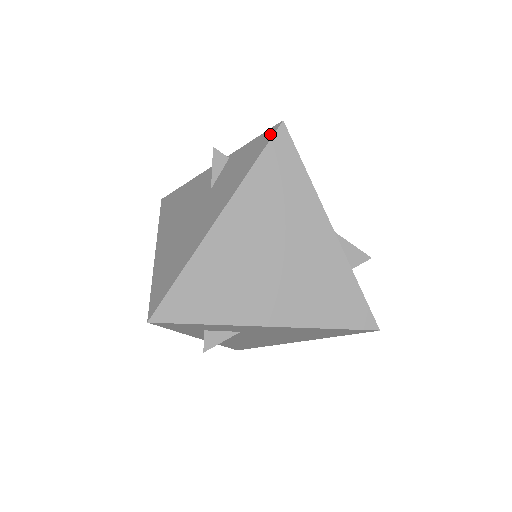
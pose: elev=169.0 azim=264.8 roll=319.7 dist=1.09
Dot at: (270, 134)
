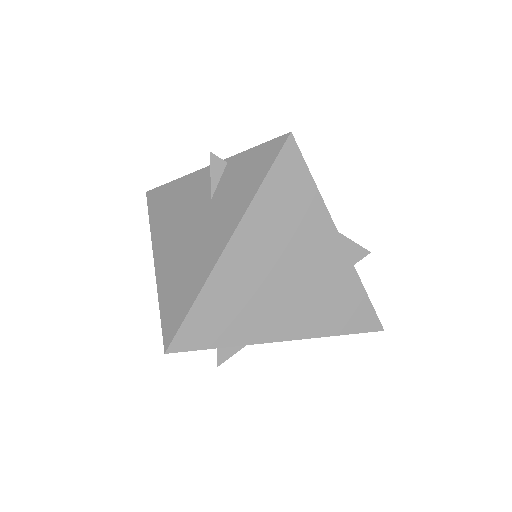
Dot at: (277, 146)
